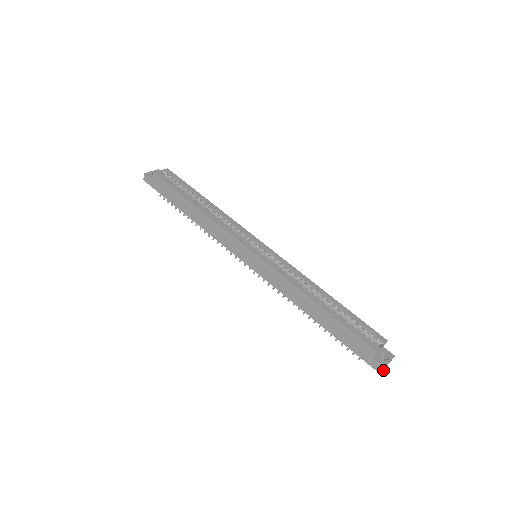
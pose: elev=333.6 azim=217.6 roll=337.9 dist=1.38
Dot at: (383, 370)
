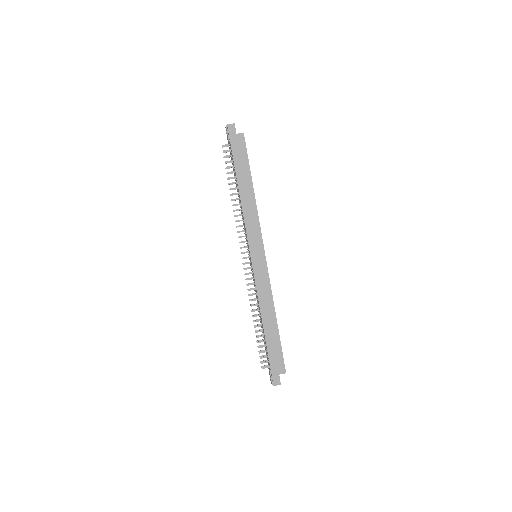
Dot at: occluded
